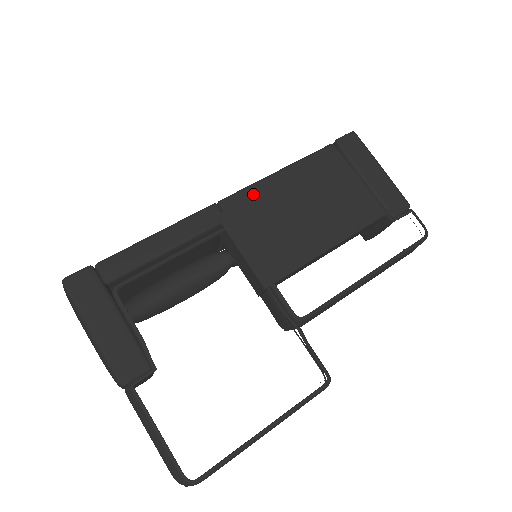
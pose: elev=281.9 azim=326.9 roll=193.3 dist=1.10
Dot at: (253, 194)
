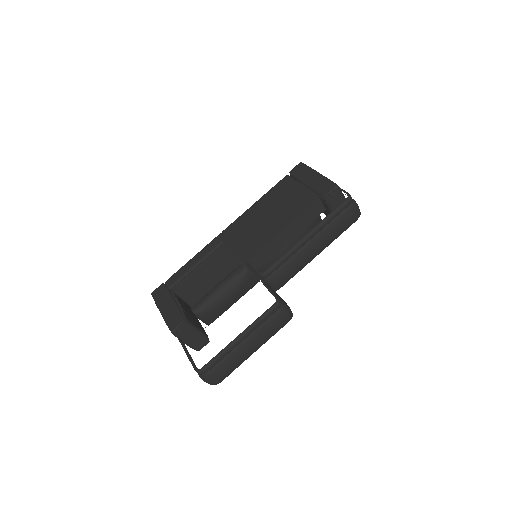
Dot at: (240, 220)
